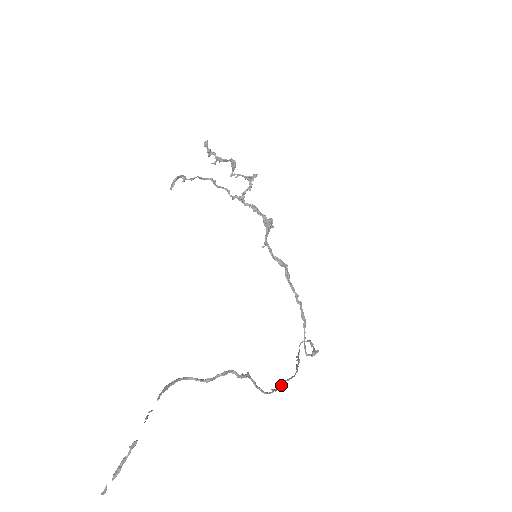
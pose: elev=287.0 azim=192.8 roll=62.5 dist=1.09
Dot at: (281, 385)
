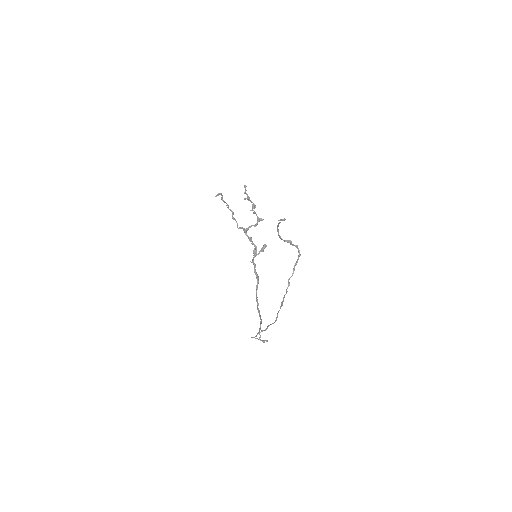
Dot at: occluded
